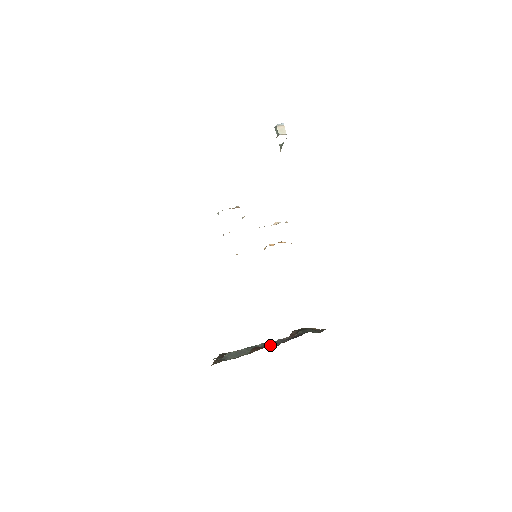
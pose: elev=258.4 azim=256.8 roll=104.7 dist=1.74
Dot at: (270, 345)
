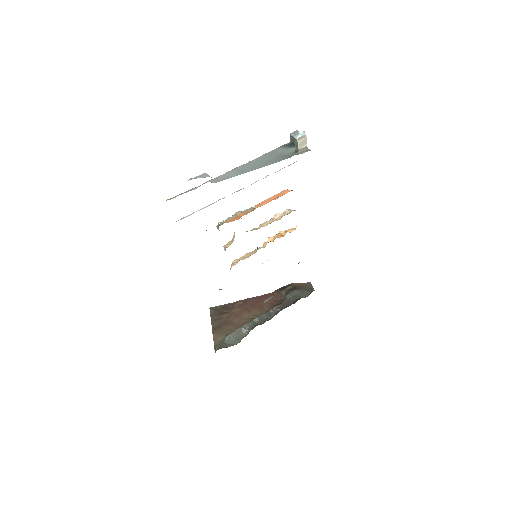
Dot at: (259, 305)
